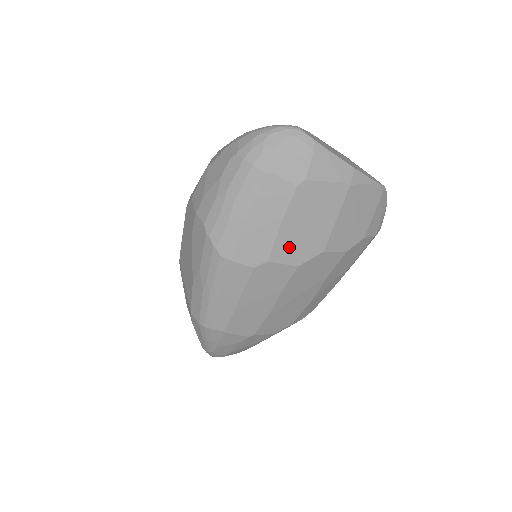
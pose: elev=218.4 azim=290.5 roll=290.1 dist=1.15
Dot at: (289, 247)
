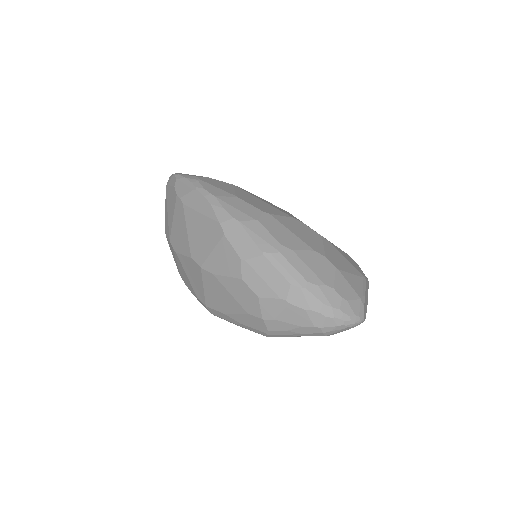
Dot at: occluded
